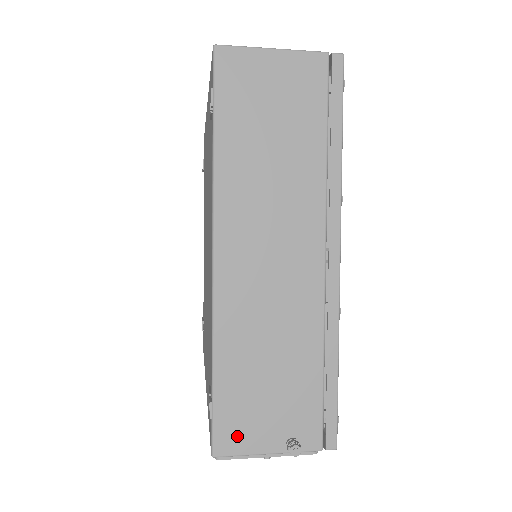
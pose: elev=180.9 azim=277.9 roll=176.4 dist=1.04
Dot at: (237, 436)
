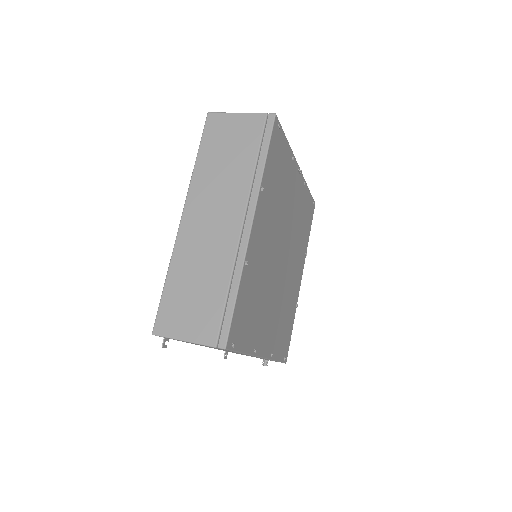
Dot at: occluded
